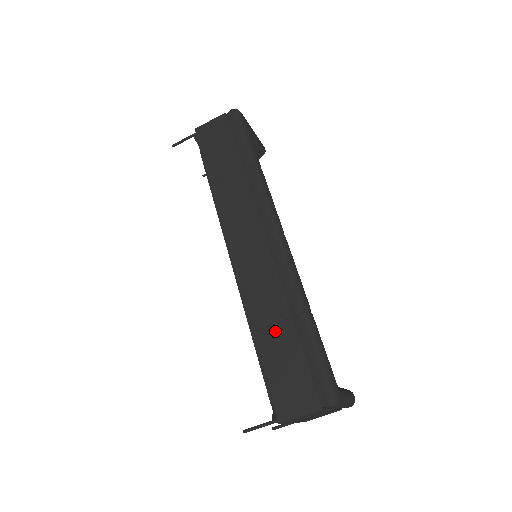
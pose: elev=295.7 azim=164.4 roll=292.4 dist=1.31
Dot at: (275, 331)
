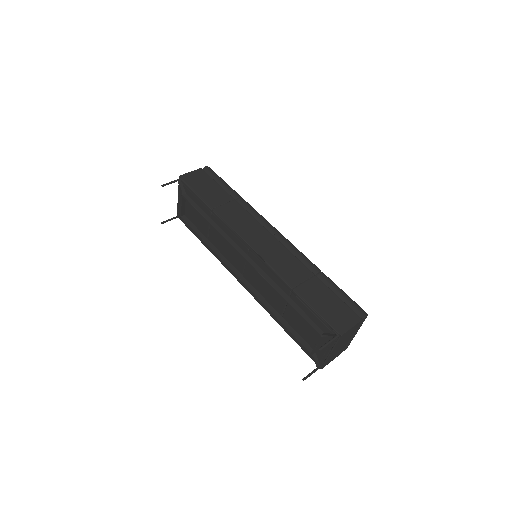
Dot at: (309, 285)
